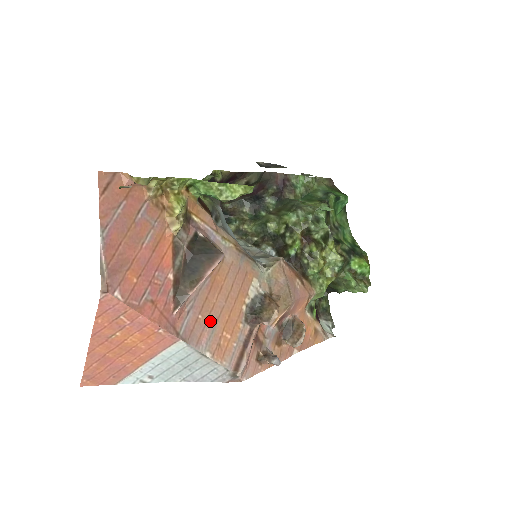
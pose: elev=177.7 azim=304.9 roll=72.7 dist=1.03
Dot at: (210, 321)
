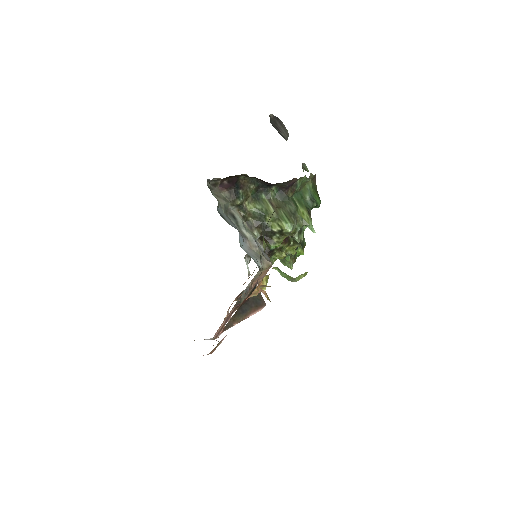
Dot at: occluded
